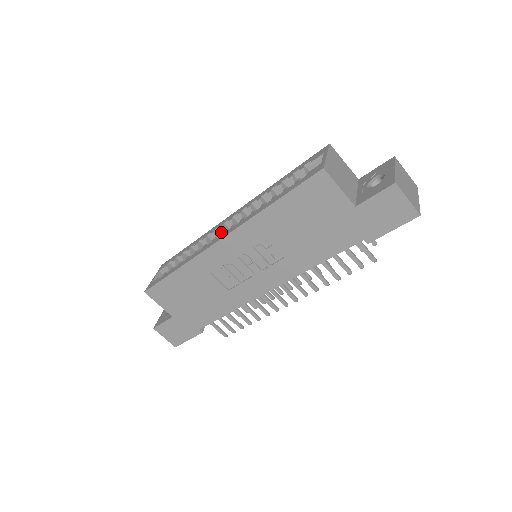
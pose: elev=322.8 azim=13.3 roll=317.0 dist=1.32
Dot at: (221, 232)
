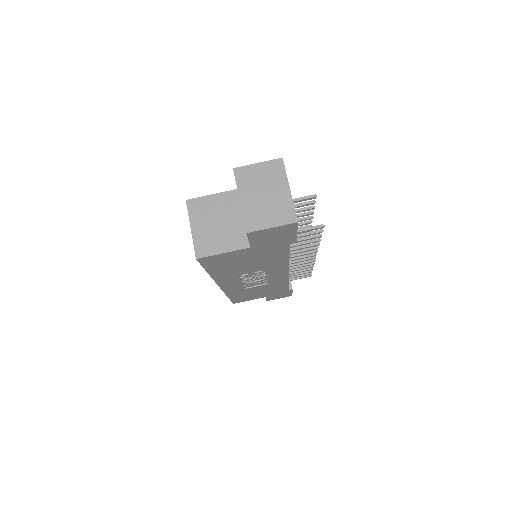
Dot at: occluded
